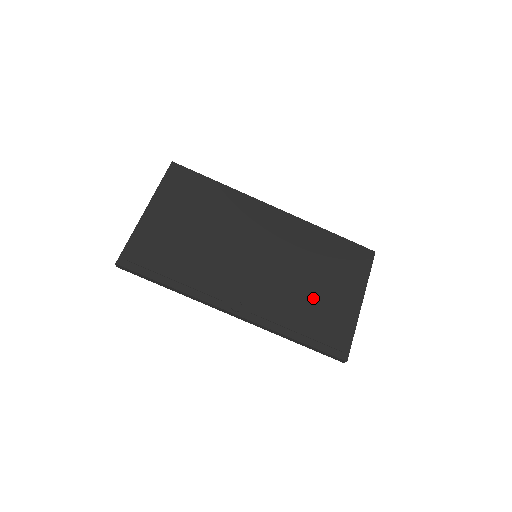
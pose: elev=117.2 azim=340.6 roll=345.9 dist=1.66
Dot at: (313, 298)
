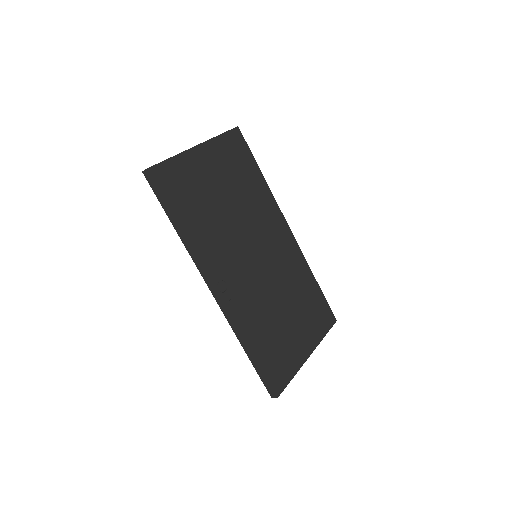
Dot at: (280, 324)
